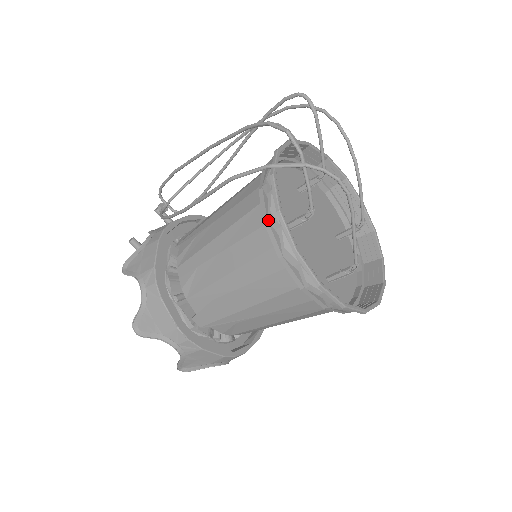
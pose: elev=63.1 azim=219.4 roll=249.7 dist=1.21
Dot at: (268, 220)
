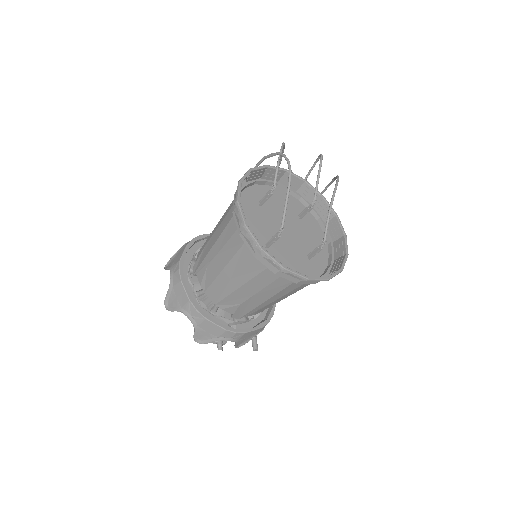
Dot at: (246, 179)
